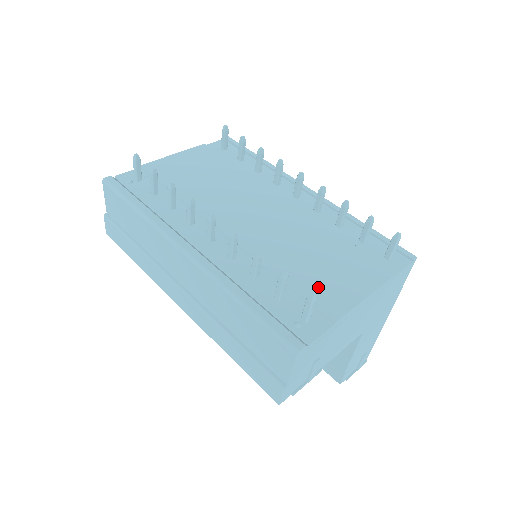
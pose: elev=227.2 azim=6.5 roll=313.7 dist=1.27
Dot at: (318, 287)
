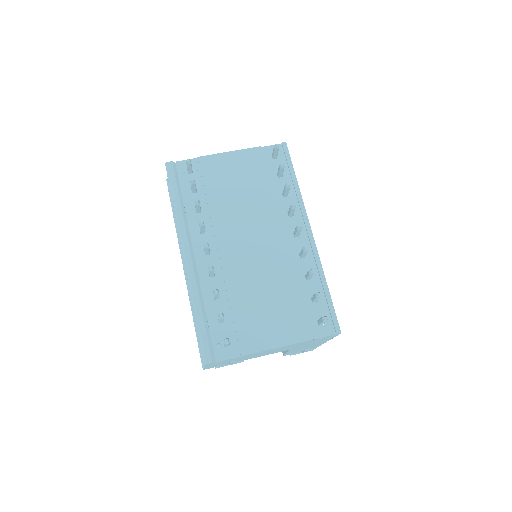
Dot at: (250, 325)
